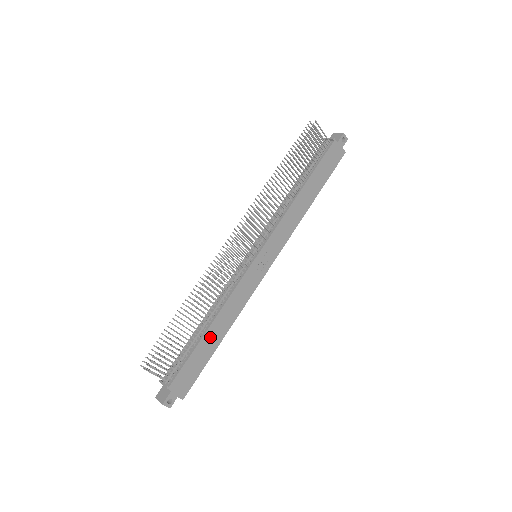
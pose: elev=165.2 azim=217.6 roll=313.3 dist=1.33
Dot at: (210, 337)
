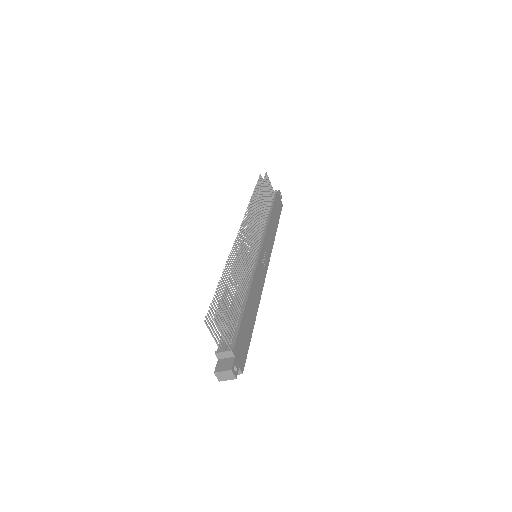
Dot at: (249, 311)
